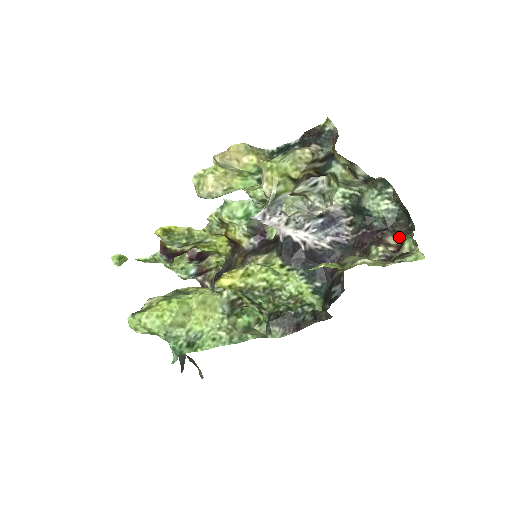
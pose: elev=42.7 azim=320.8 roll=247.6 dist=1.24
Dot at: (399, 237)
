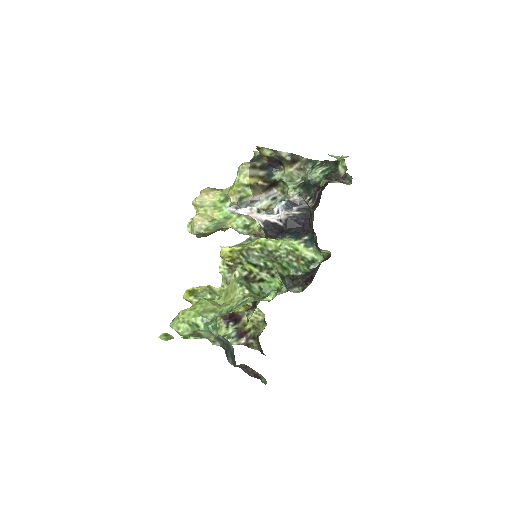
Dot at: (344, 182)
